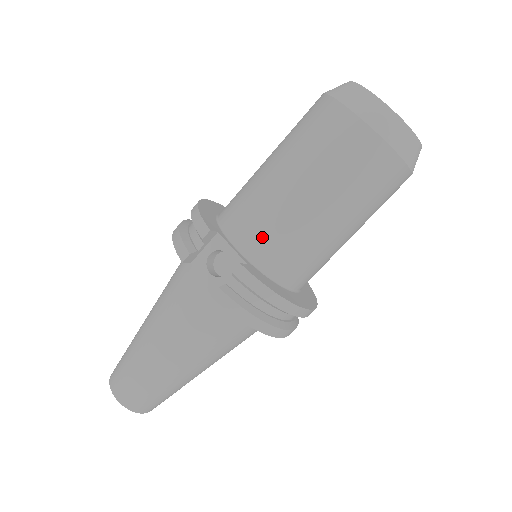
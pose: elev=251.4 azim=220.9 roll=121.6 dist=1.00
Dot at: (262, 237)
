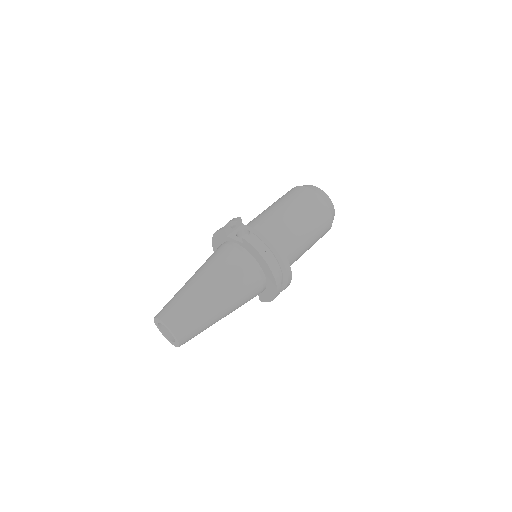
Dot at: (266, 225)
